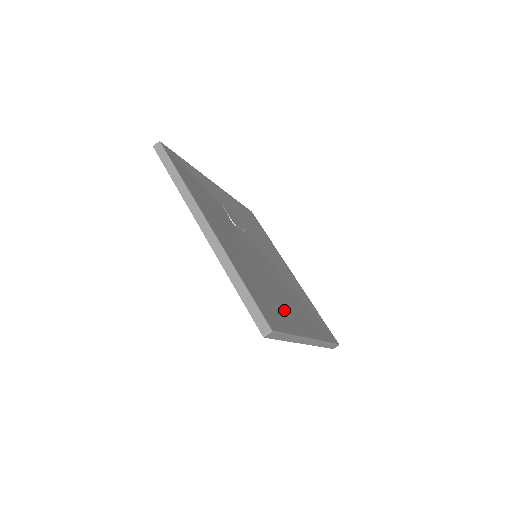
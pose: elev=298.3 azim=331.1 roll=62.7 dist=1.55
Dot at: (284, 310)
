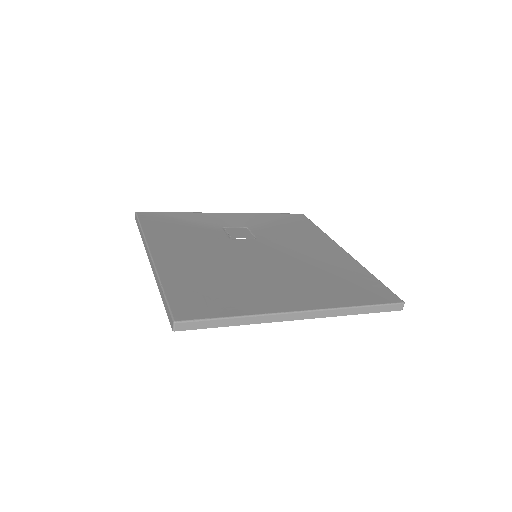
Dot at: (249, 295)
